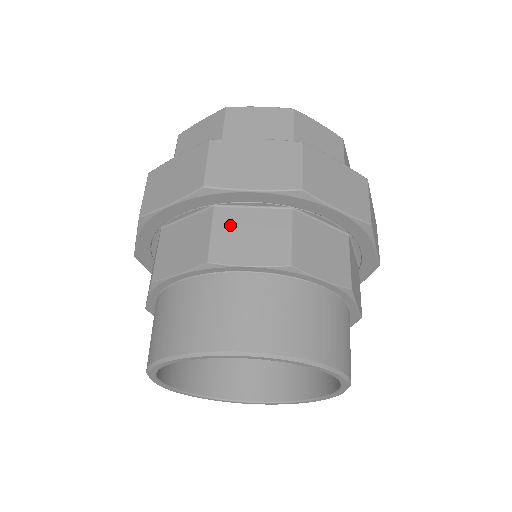
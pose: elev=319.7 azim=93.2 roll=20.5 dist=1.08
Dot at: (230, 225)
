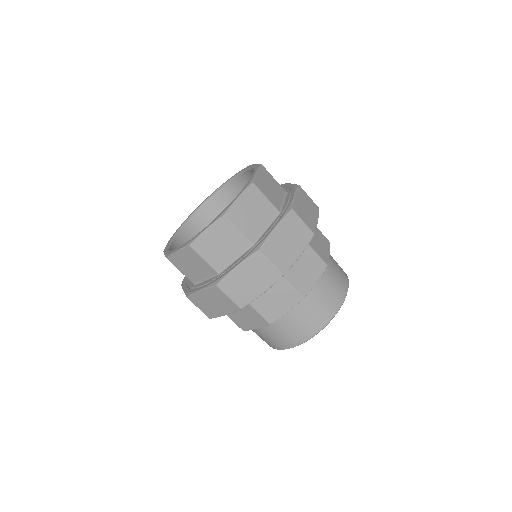
Dot at: (294, 275)
